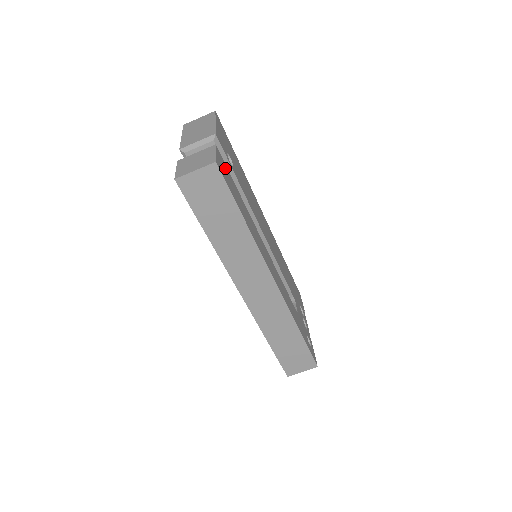
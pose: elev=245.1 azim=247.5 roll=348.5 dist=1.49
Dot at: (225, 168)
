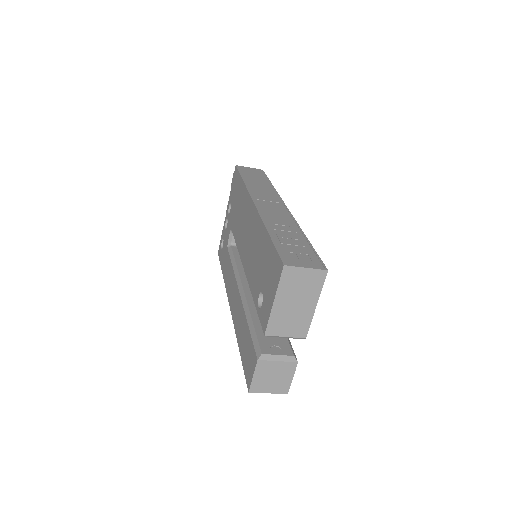
Dot at: occluded
